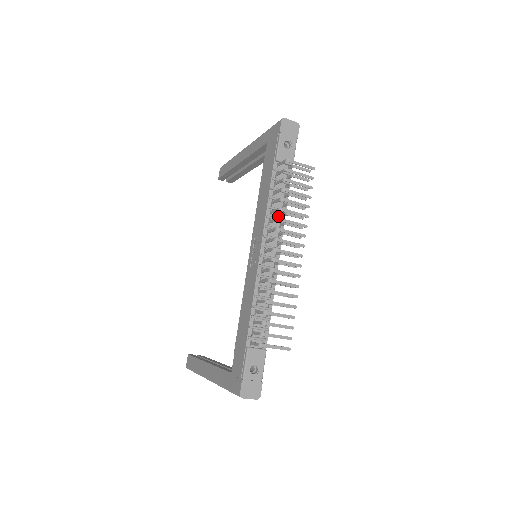
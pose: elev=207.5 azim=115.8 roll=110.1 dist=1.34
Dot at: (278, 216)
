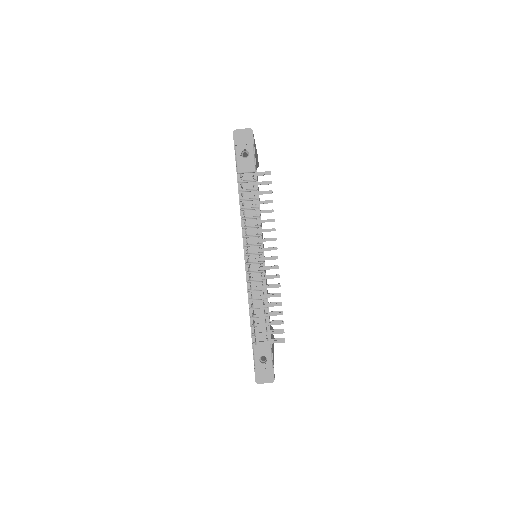
Dot at: (254, 223)
